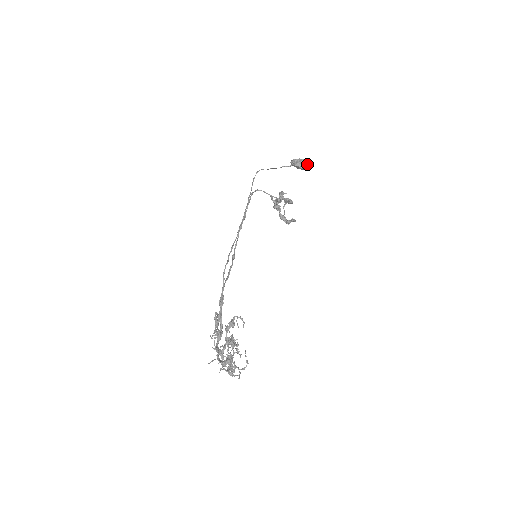
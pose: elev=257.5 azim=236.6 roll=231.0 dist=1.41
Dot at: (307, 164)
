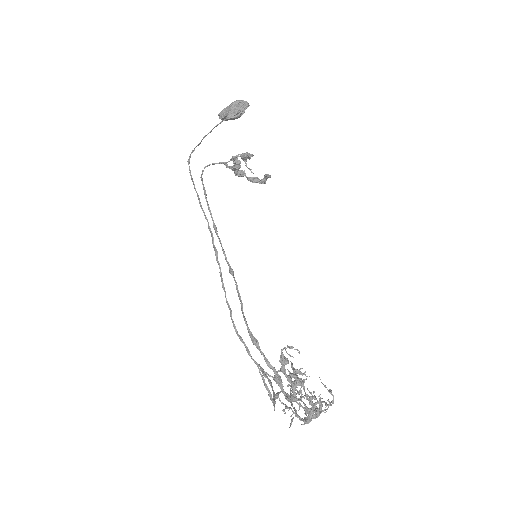
Dot at: (240, 107)
